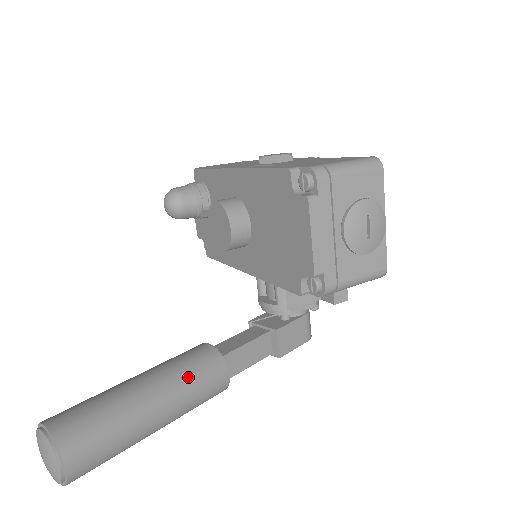
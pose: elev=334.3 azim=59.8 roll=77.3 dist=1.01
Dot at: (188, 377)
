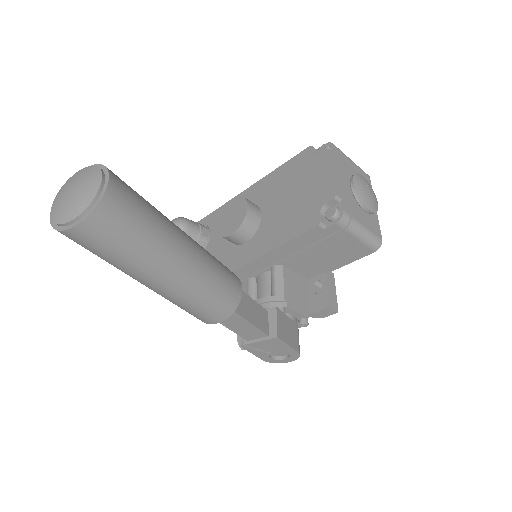
Dot at: occluded
